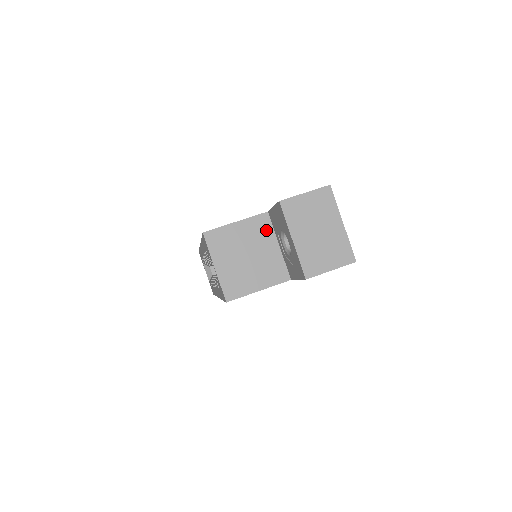
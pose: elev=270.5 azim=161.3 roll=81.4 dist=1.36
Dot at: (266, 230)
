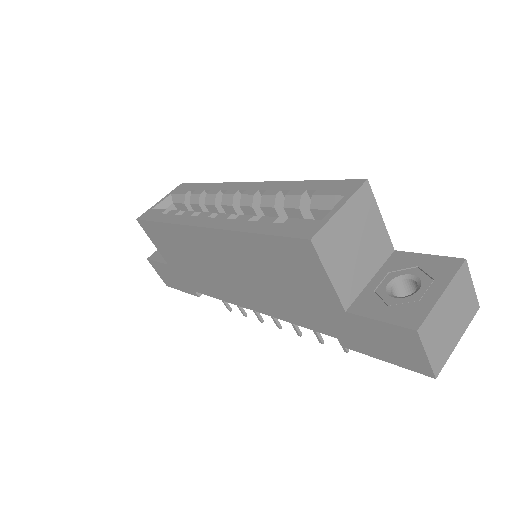
Dot at: (381, 256)
